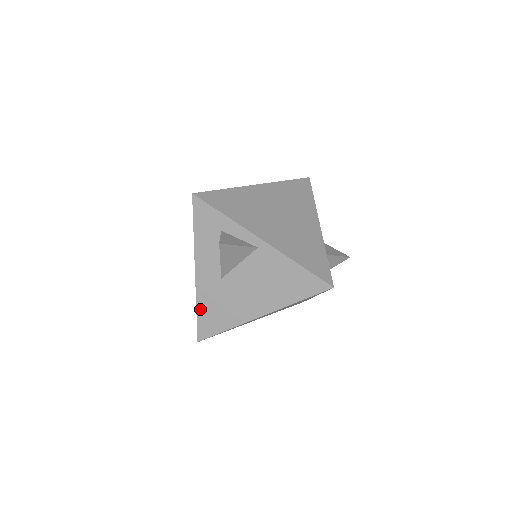
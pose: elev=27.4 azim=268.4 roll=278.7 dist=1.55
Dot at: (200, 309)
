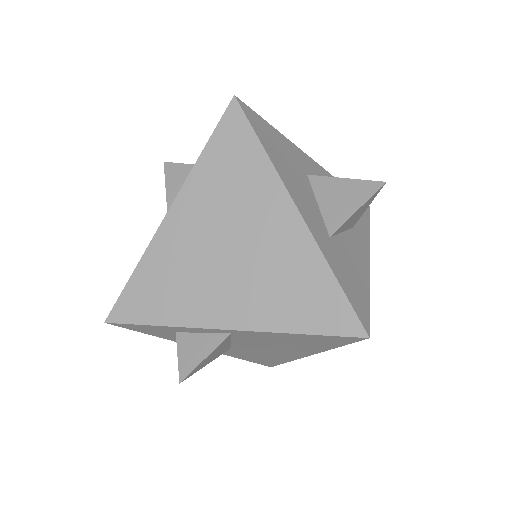
Dot at: (243, 359)
